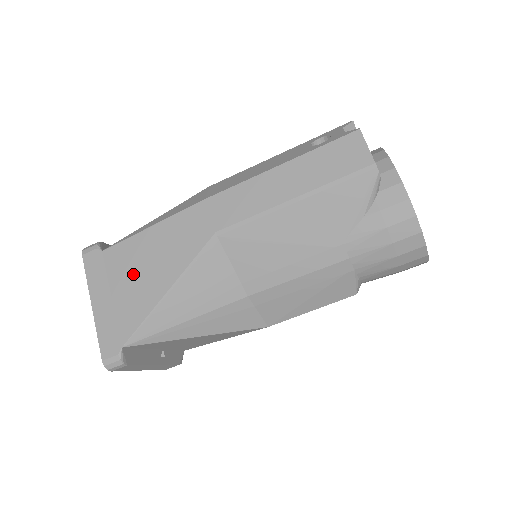
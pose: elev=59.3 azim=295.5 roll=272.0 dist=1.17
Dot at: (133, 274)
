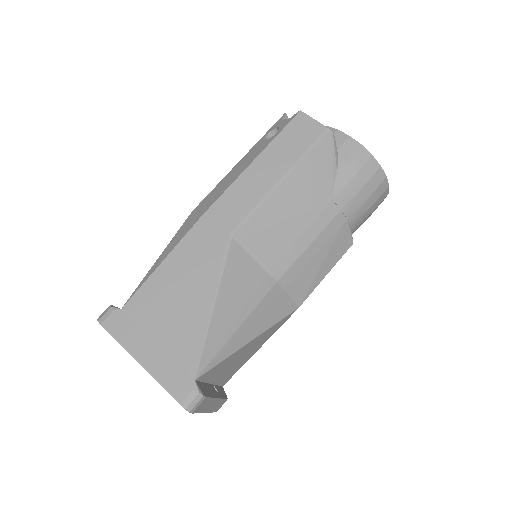
Dot at: (168, 311)
